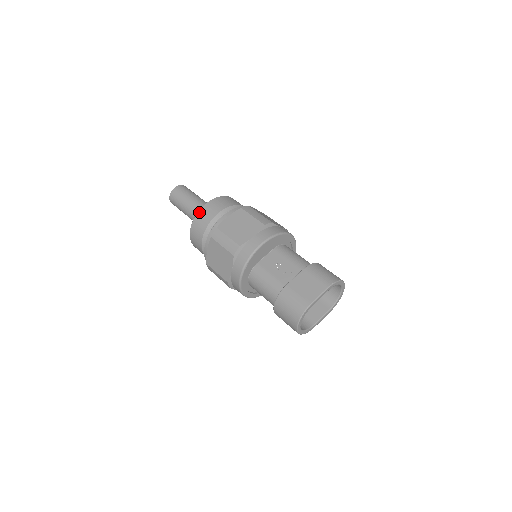
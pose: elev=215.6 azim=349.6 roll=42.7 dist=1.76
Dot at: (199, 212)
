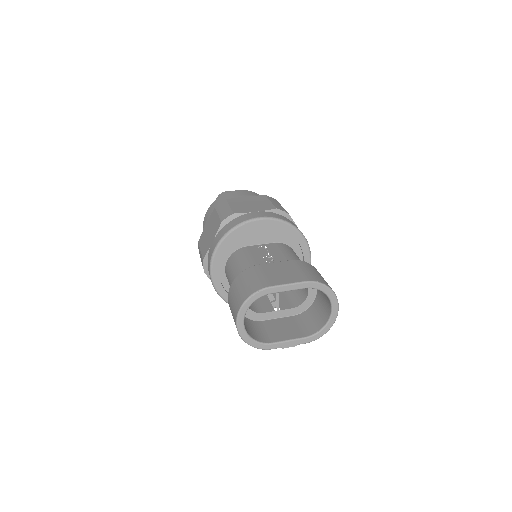
Dot at: (224, 194)
